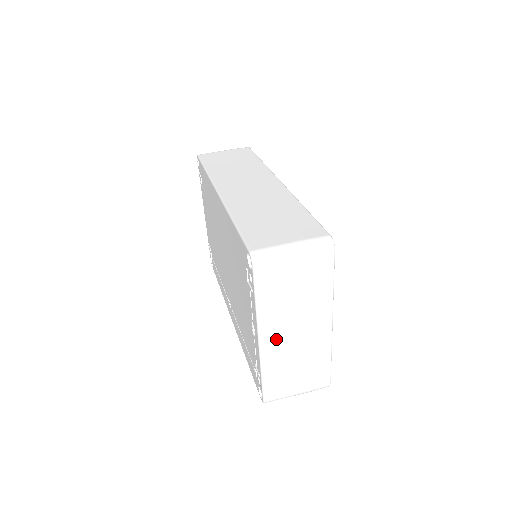
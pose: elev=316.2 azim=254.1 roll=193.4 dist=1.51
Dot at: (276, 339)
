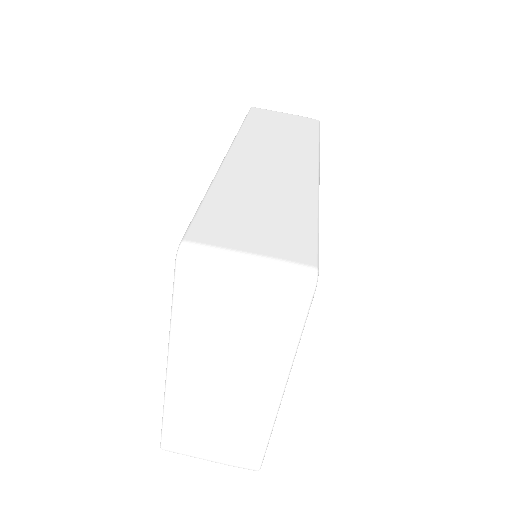
Dot at: (192, 379)
